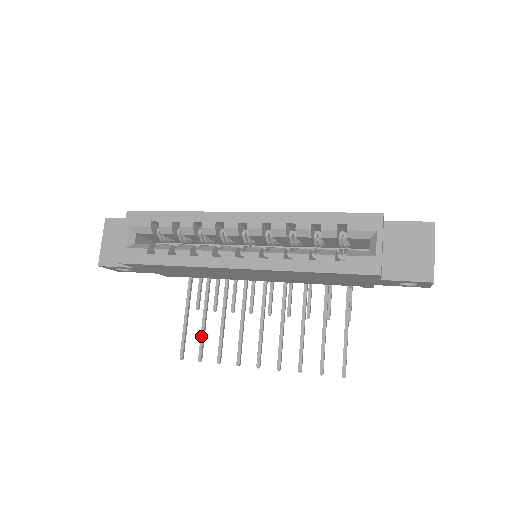
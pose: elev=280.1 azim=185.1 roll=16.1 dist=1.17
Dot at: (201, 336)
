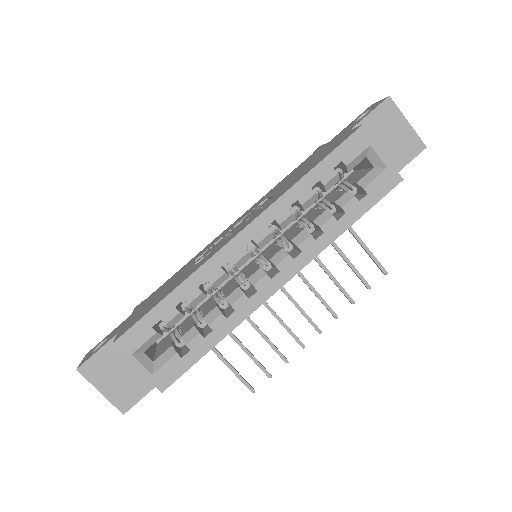
Dot at: (253, 360)
